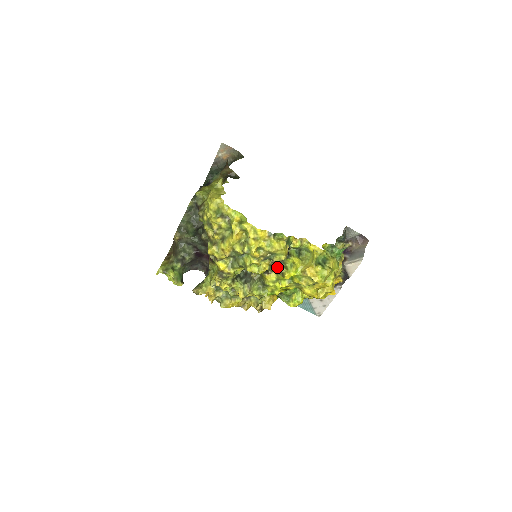
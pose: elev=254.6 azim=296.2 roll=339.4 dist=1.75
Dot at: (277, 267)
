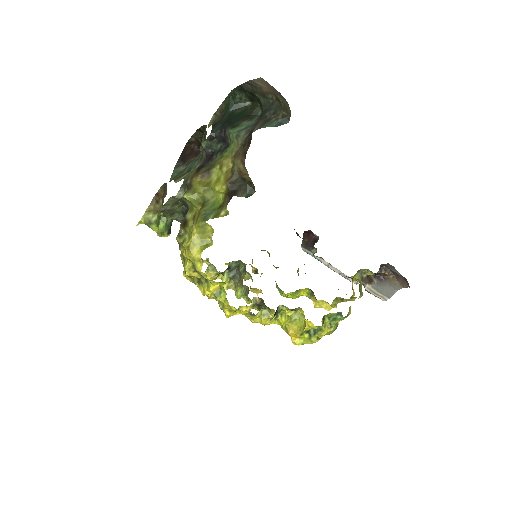
Dot at: (262, 308)
